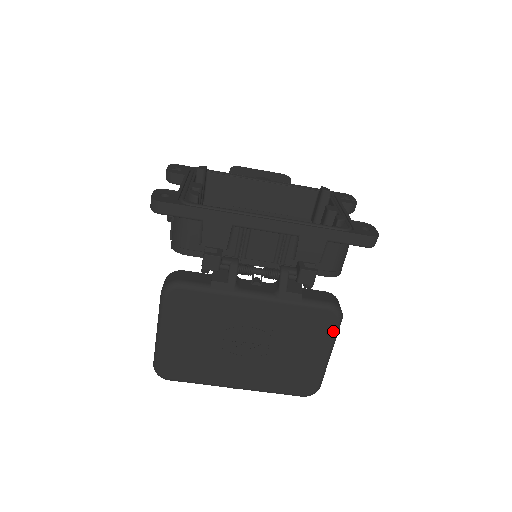
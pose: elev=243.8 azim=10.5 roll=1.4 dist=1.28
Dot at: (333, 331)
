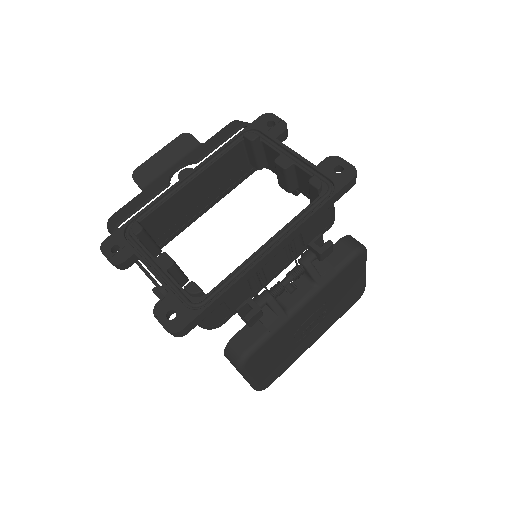
Dot at: (364, 261)
